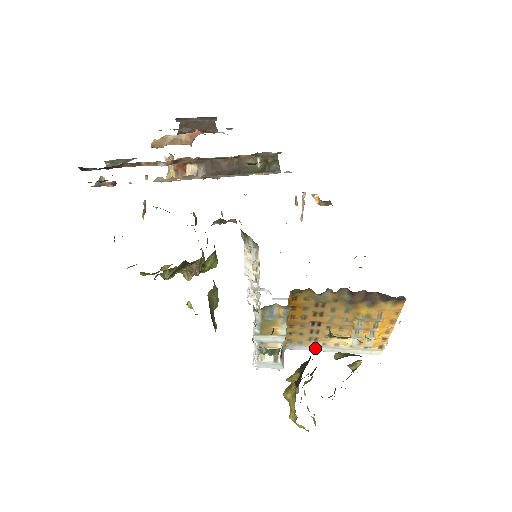
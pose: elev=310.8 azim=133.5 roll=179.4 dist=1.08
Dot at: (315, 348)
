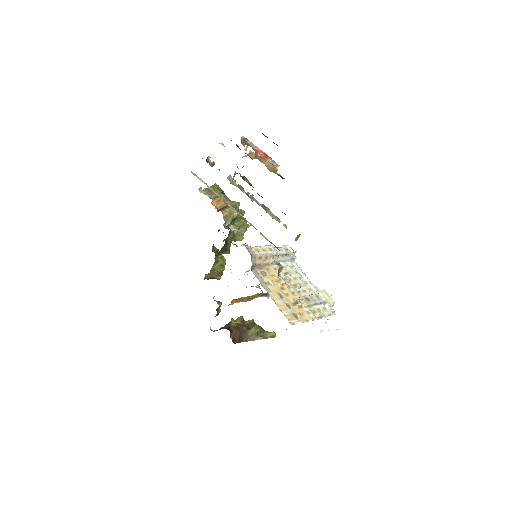
Dot at: occluded
